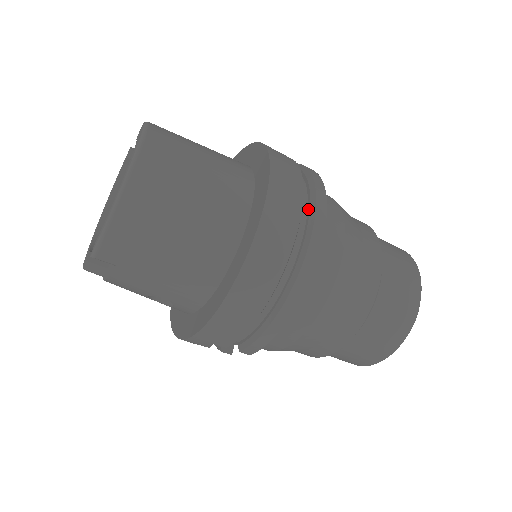
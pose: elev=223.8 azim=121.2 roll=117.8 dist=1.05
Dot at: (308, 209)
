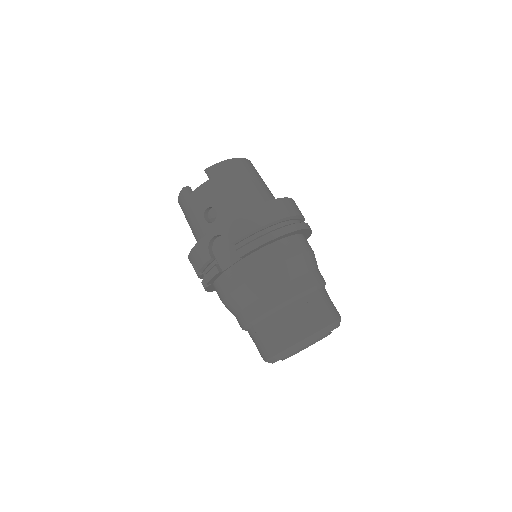
Dot at: occluded
